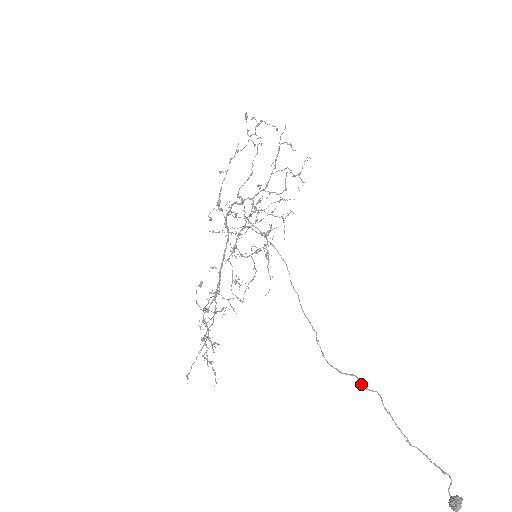
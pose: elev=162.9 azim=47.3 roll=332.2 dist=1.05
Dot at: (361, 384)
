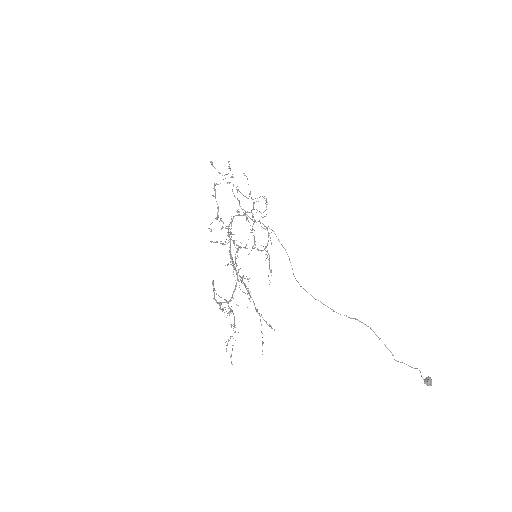
Dot at: (363, 323)
